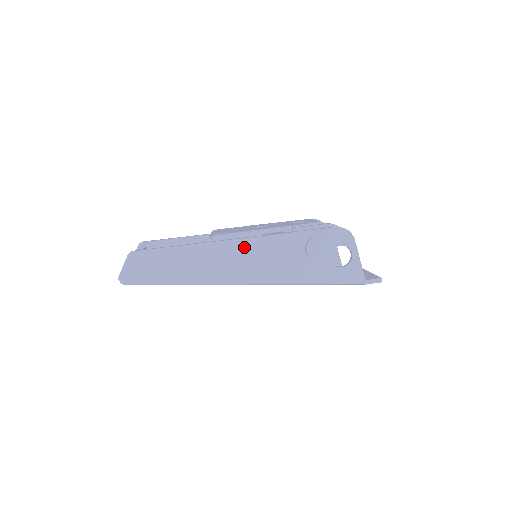
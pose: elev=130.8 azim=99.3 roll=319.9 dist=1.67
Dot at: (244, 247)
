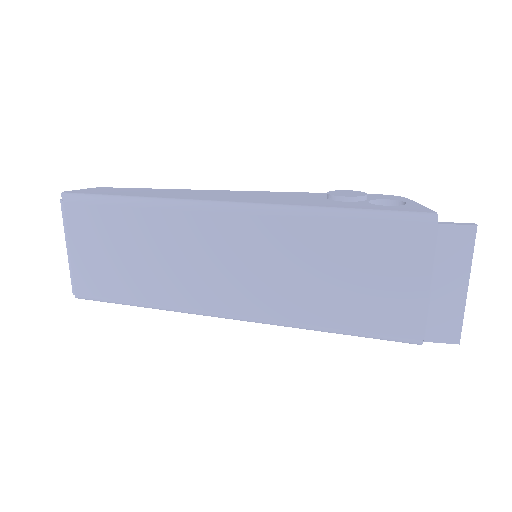
Dot at: (239, 193)
